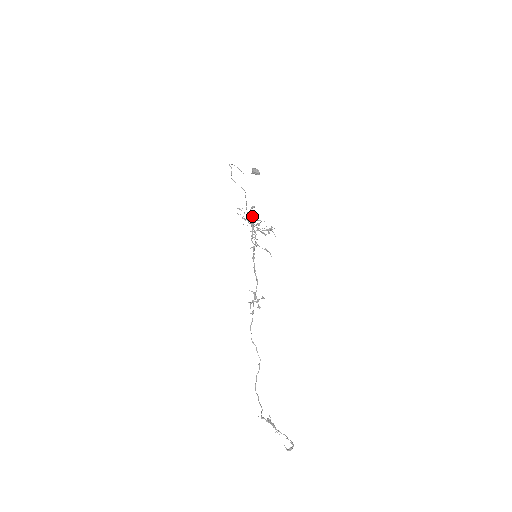
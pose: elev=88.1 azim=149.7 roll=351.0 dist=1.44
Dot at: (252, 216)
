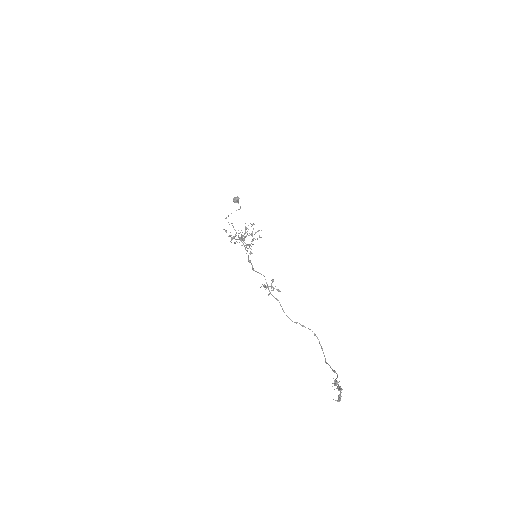
Dot at: (235, 235)
